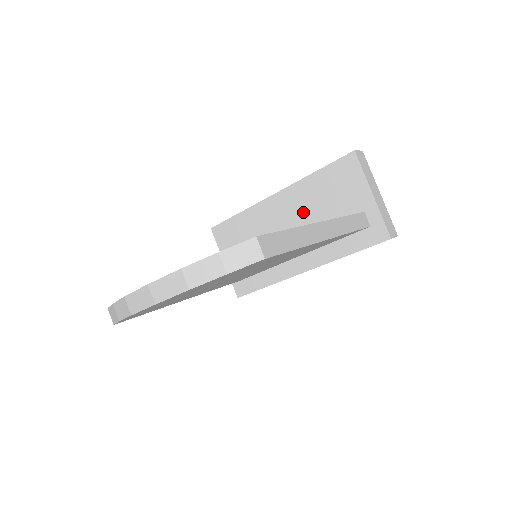
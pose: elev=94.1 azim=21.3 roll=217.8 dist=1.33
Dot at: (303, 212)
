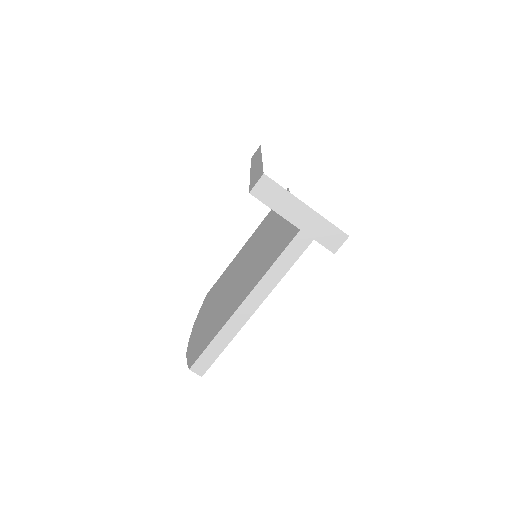
Dot at: occluded
